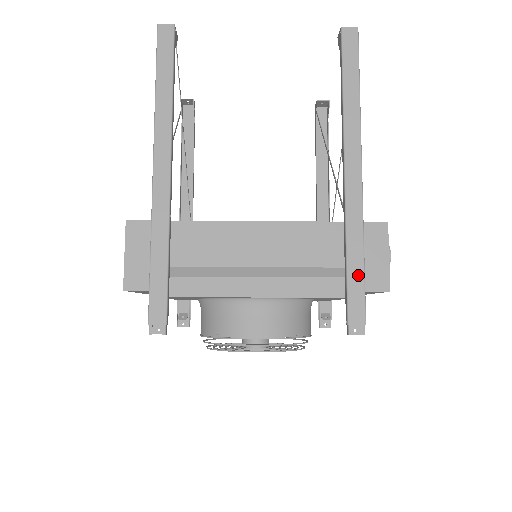
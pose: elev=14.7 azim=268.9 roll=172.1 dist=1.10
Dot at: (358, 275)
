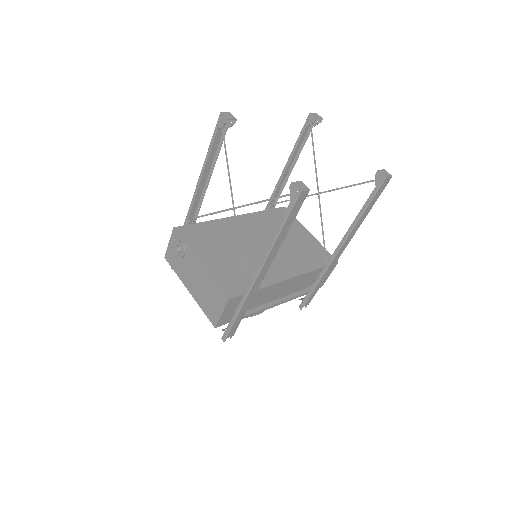
Dot at: (317, 289)
